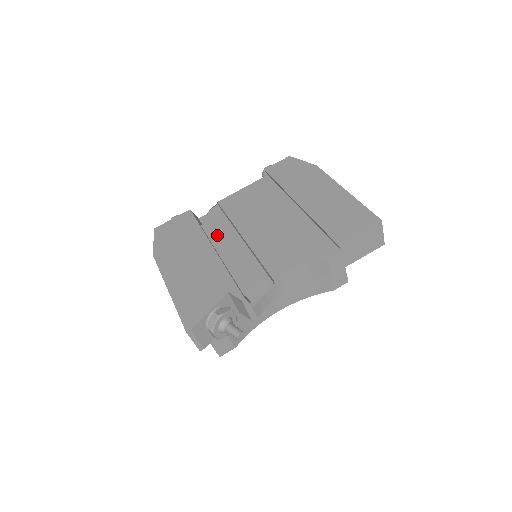
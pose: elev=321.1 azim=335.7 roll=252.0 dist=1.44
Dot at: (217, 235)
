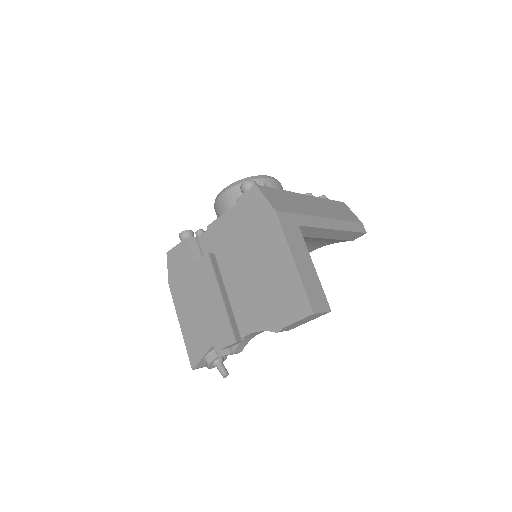
Dot at: (204, 279)
